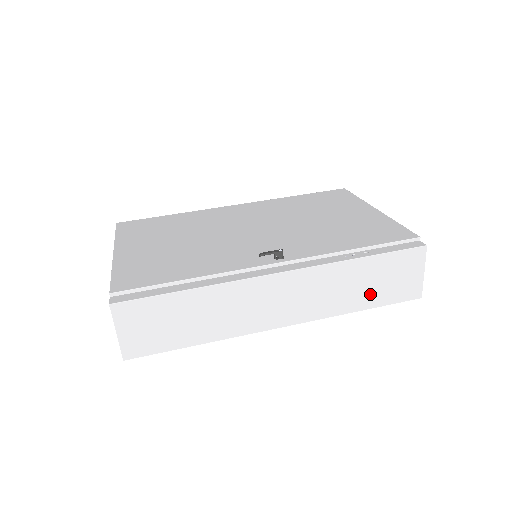
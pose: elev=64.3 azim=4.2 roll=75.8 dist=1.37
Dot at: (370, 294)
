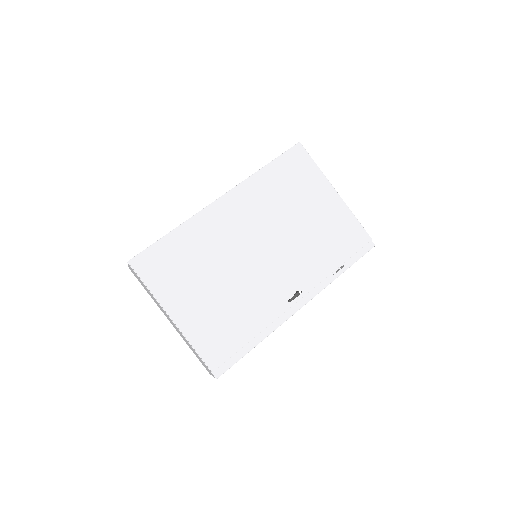
Dot at: occluded
